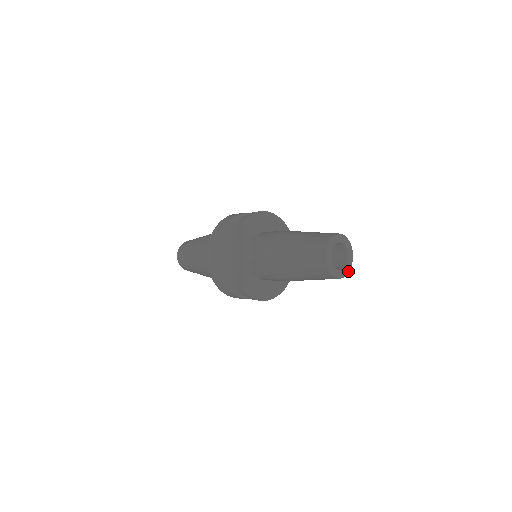
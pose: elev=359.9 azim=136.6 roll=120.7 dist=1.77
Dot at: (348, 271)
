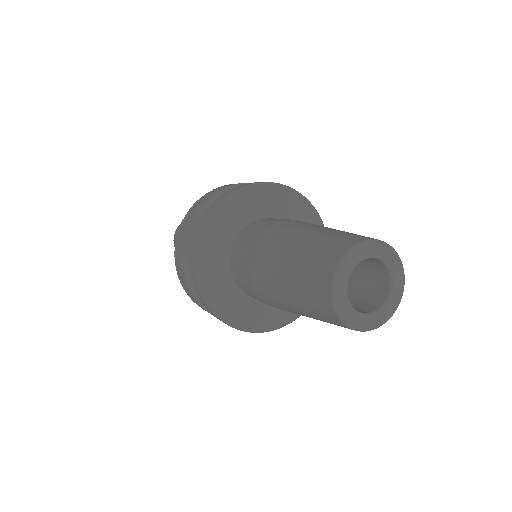
Dot at: (370, 327)
